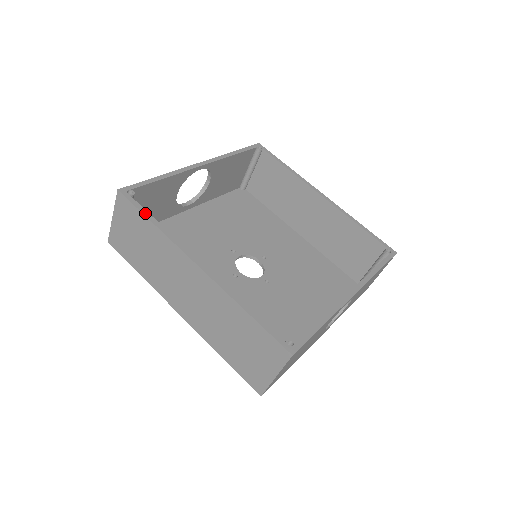
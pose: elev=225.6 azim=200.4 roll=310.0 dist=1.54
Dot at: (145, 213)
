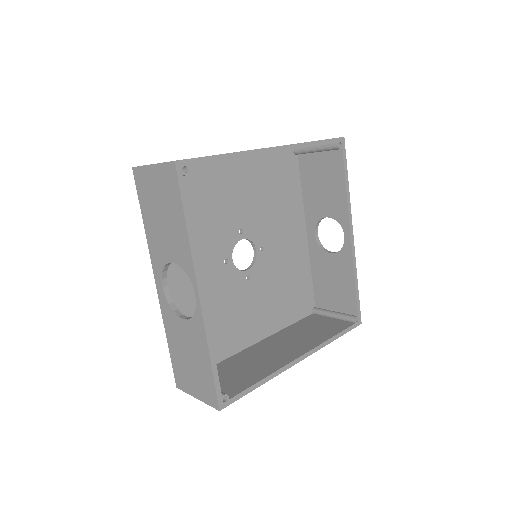
Dot at: (250, 391)
